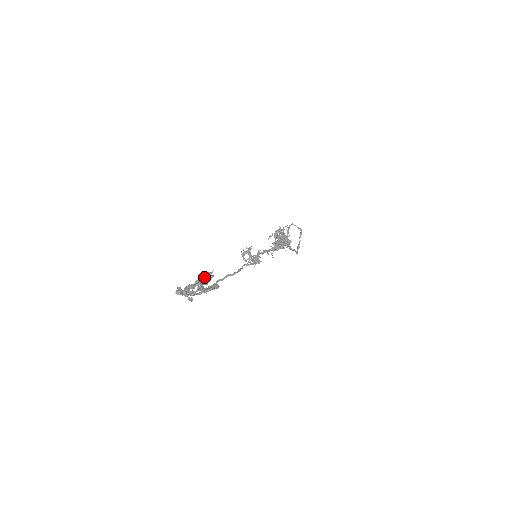
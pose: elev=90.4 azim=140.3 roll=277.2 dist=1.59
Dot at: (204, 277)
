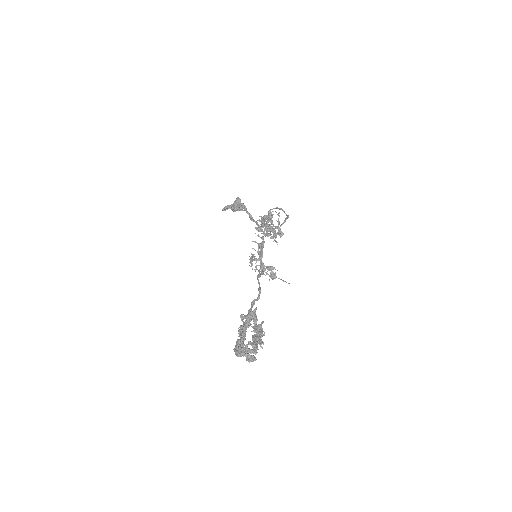
Dot at: (248, 318)
